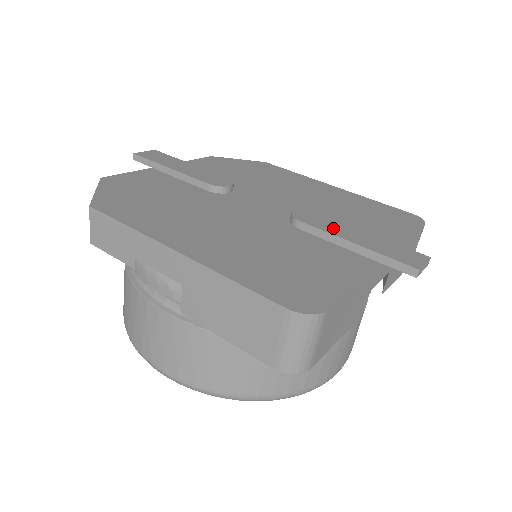
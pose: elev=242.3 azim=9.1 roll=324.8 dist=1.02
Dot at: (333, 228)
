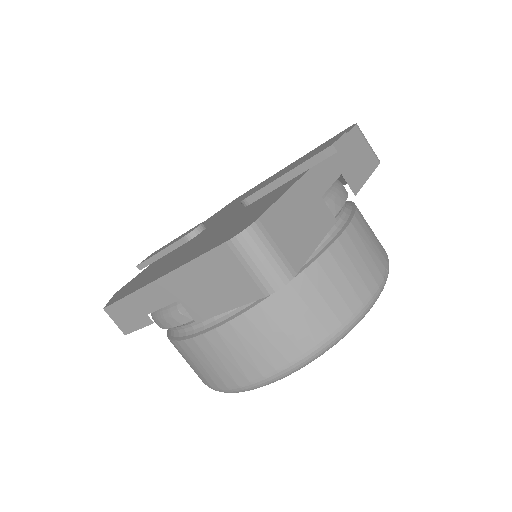
Dot at: (269, 182)
